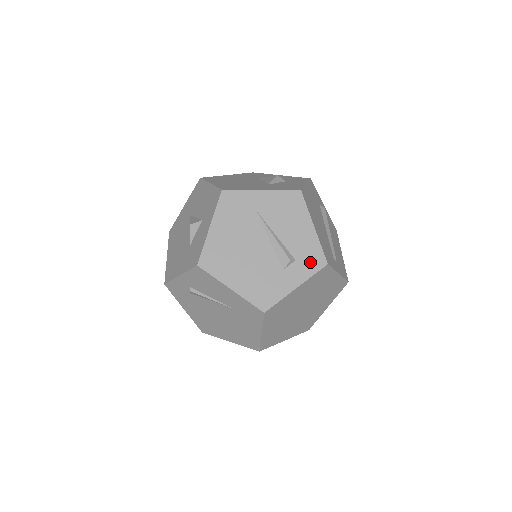
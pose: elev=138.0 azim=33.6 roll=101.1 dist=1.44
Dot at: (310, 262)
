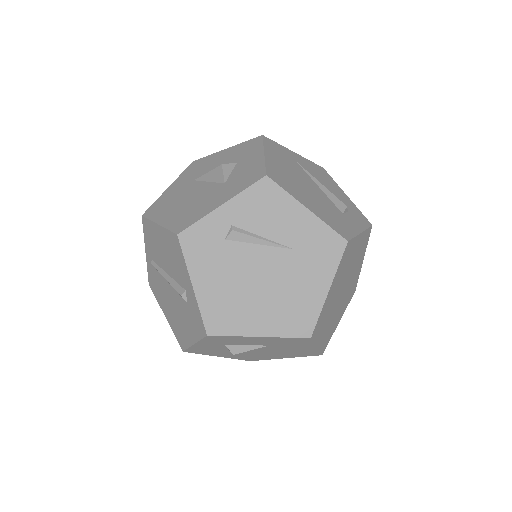
Dot at: (359, 218)
